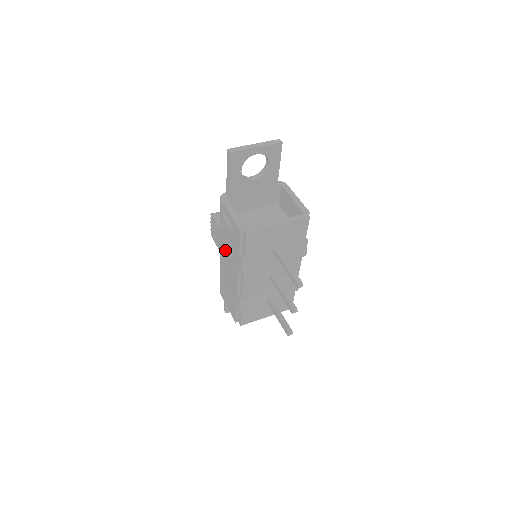
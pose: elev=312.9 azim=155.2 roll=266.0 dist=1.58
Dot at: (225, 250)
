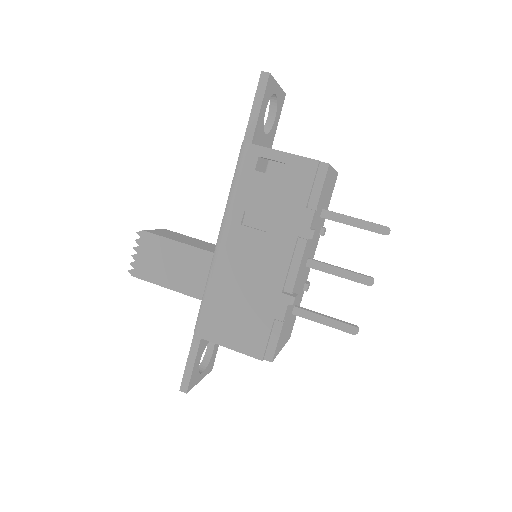
Dot at: (249, 230)
